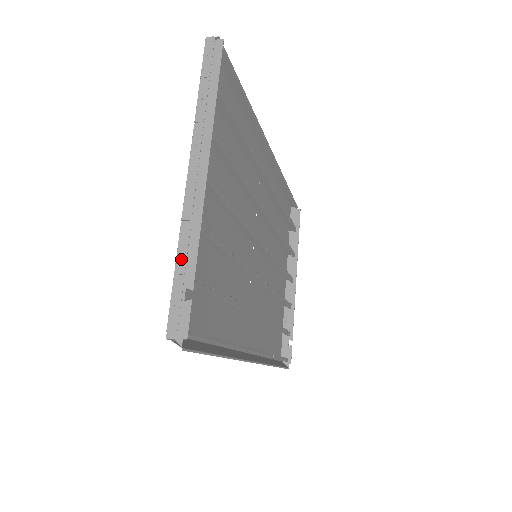
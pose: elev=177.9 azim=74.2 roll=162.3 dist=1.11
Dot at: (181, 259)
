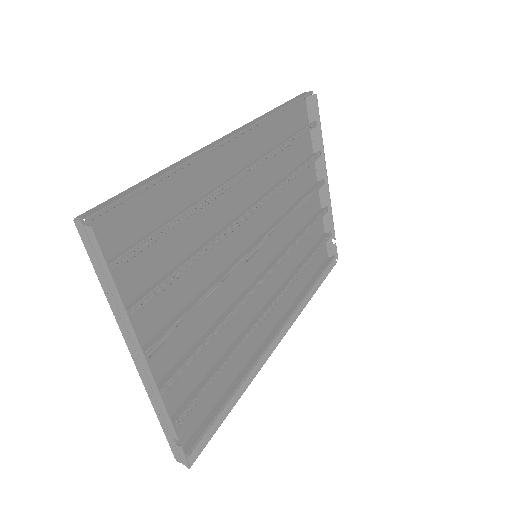
Dot at: (161, 420)
